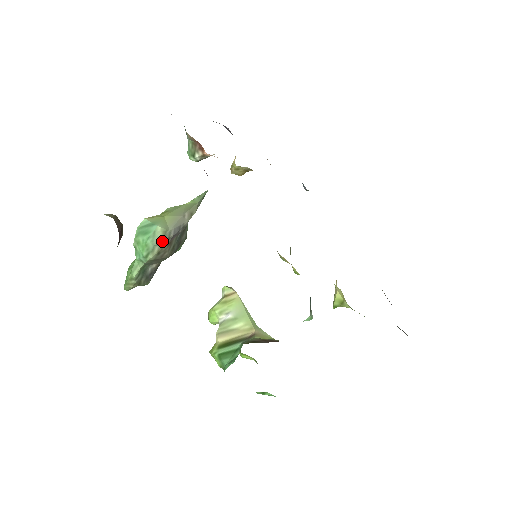
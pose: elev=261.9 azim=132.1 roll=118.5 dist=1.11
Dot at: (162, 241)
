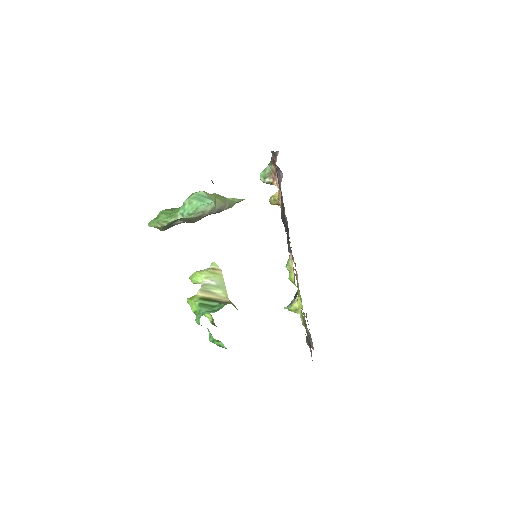
Dot at: (207, 212)
